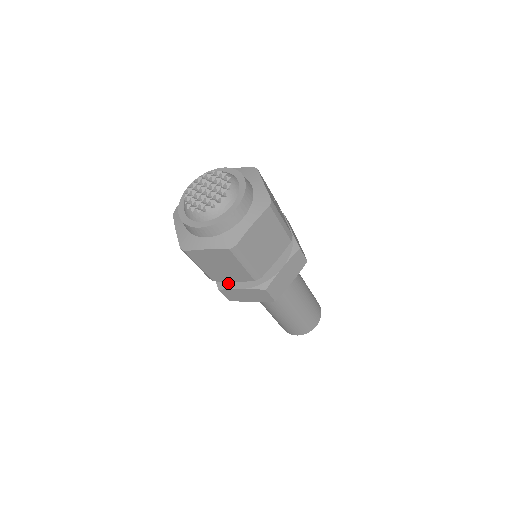
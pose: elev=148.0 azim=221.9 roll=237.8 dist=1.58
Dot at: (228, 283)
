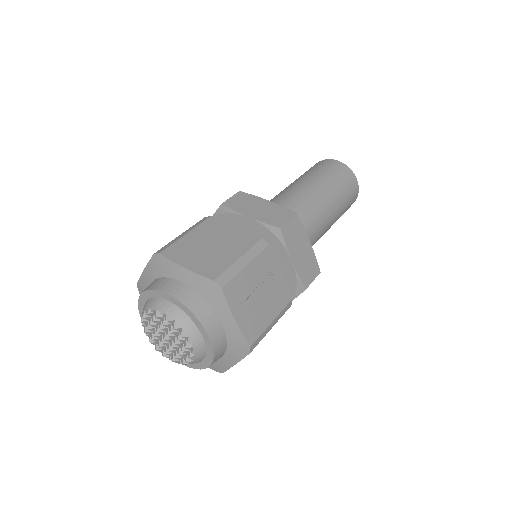
Dot at: occluded
